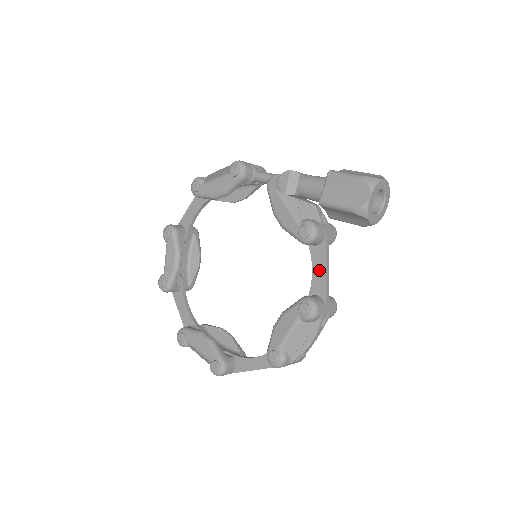
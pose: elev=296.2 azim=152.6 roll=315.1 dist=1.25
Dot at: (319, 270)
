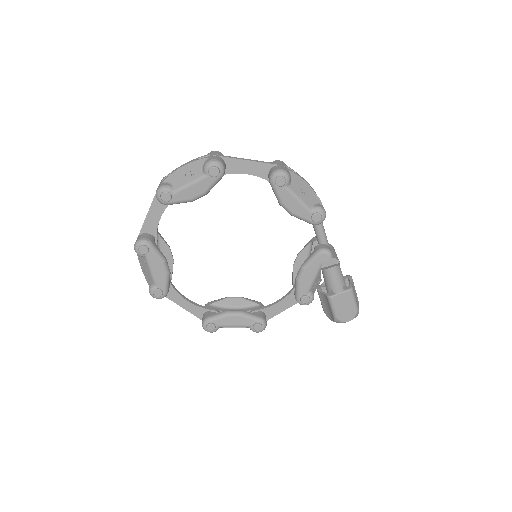
Dot at: (282, 306)
